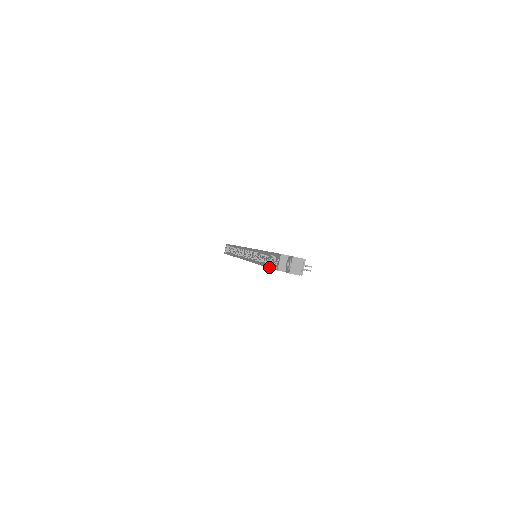
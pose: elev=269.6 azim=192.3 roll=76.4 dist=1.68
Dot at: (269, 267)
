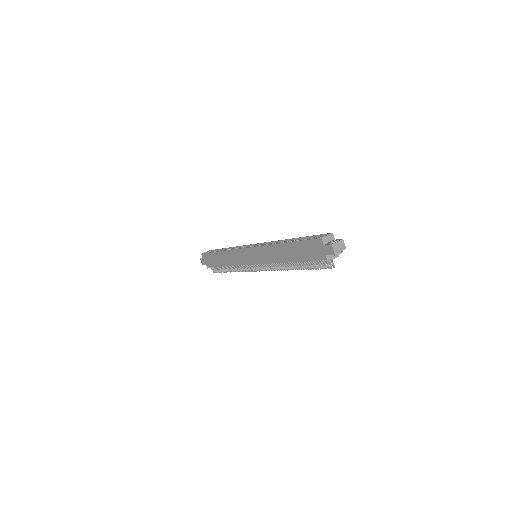
Dot at: occluded
